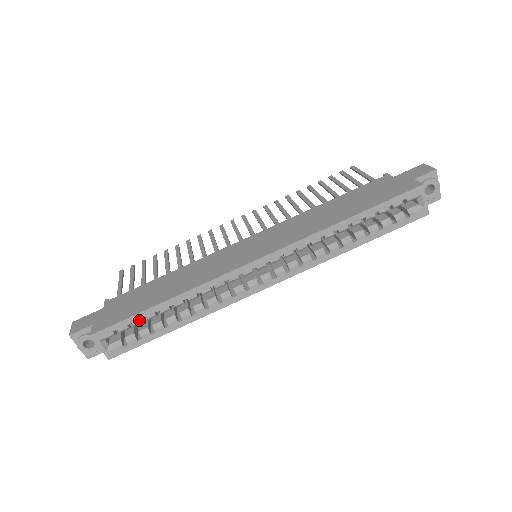
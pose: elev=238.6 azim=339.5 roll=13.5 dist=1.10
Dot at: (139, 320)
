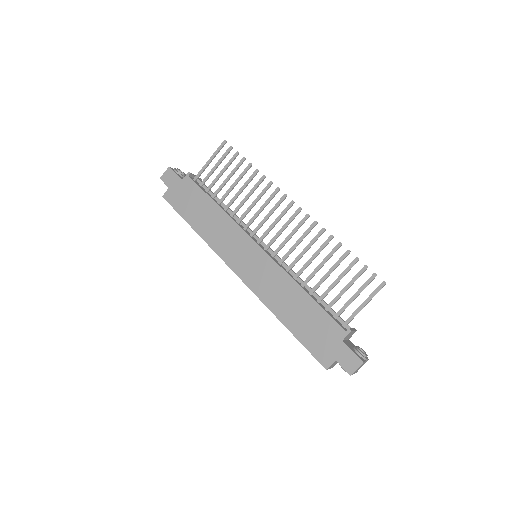
Dot at: occluded
